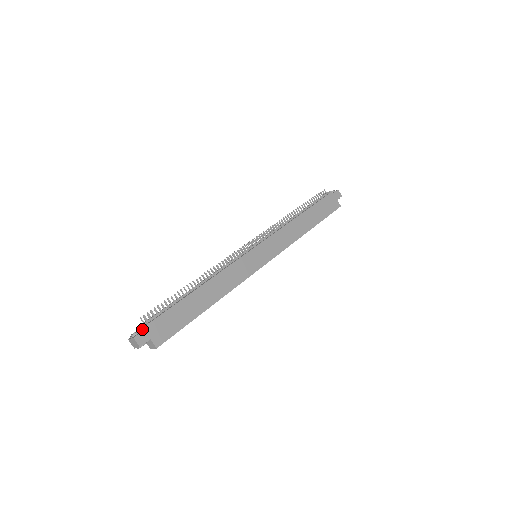
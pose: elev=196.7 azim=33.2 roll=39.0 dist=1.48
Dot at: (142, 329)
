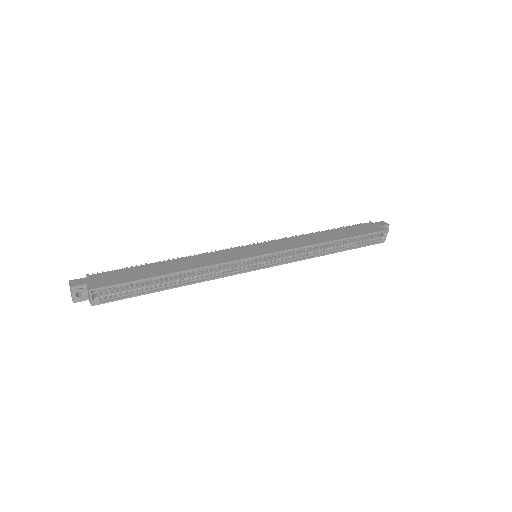
Dot at: occluded
